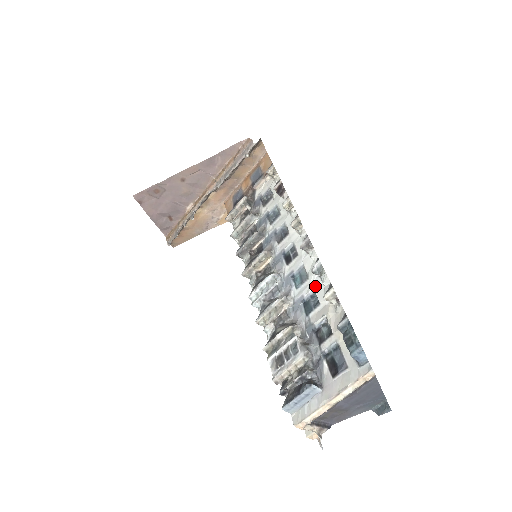
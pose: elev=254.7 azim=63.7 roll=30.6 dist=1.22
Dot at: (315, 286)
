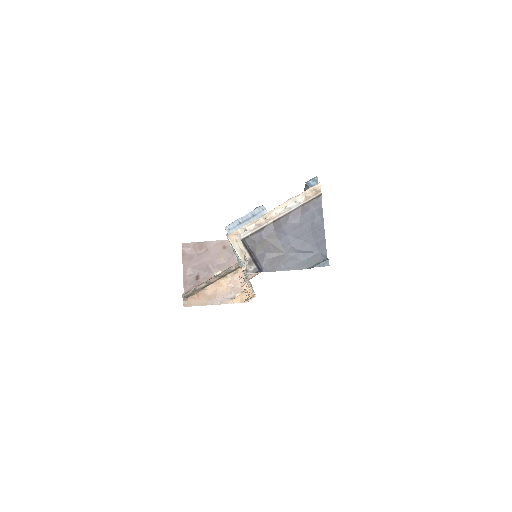
Dot at: occluded
